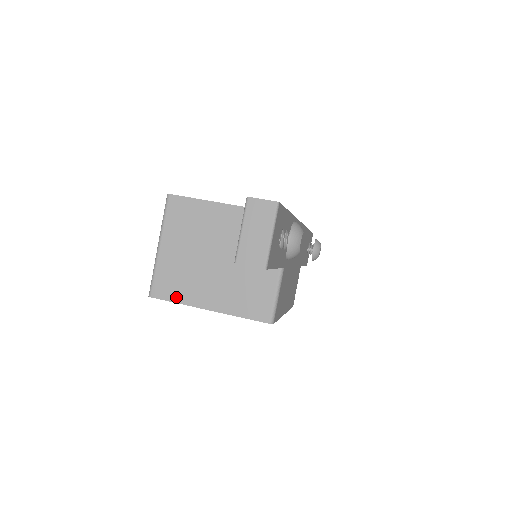
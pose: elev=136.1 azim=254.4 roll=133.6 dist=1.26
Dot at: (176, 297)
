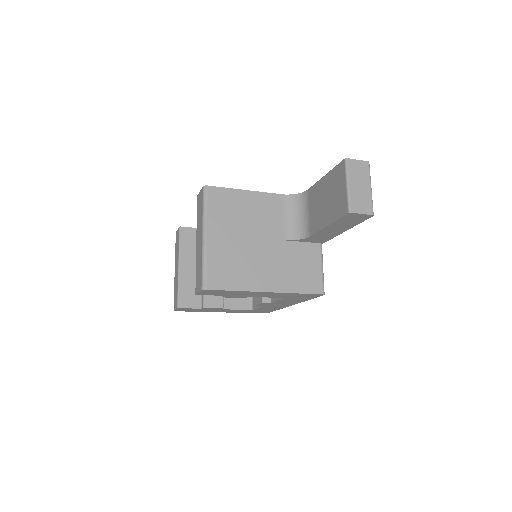
Dot at: (233, 285)
